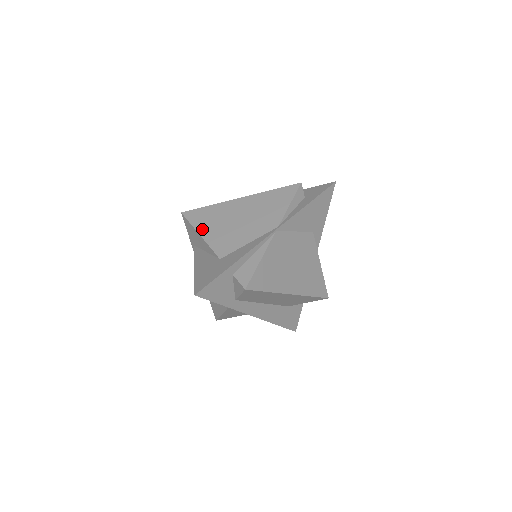
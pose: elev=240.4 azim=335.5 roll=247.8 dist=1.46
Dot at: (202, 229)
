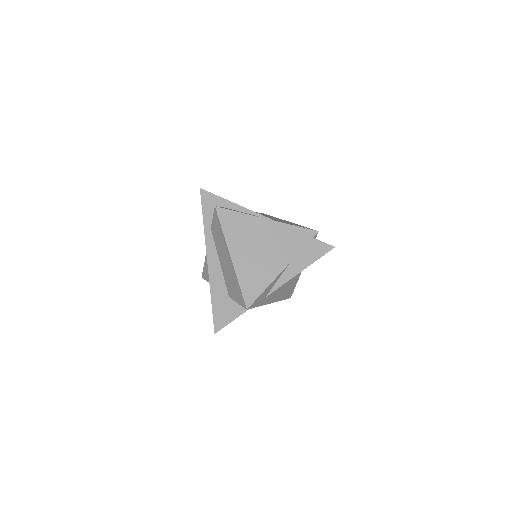
Dot at: occluded
